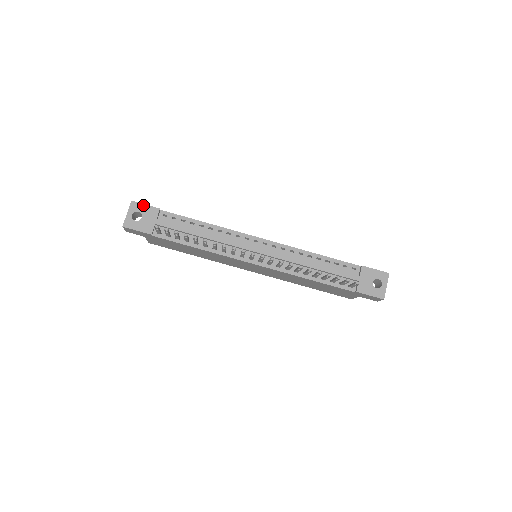
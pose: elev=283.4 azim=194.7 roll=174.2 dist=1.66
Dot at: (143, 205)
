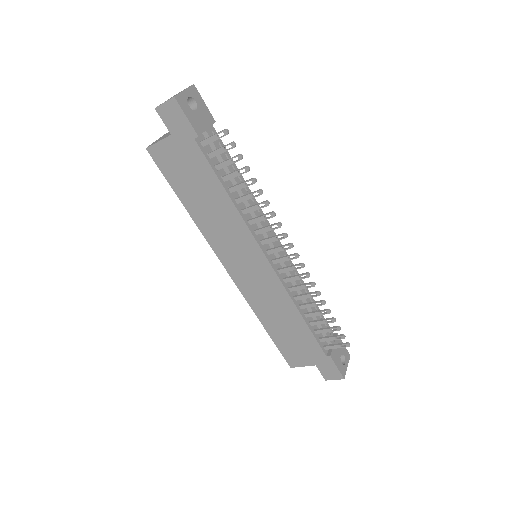
Dot at: (203, 100)
